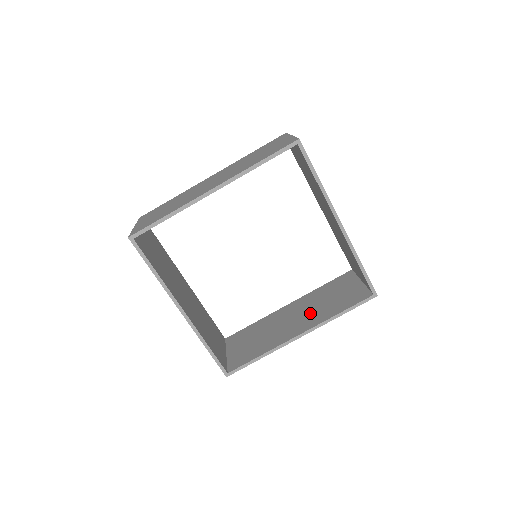
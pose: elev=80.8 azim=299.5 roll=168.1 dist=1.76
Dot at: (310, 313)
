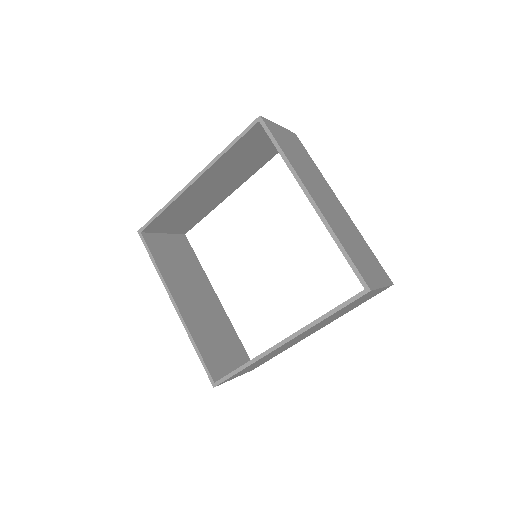
Dot at: occluded
